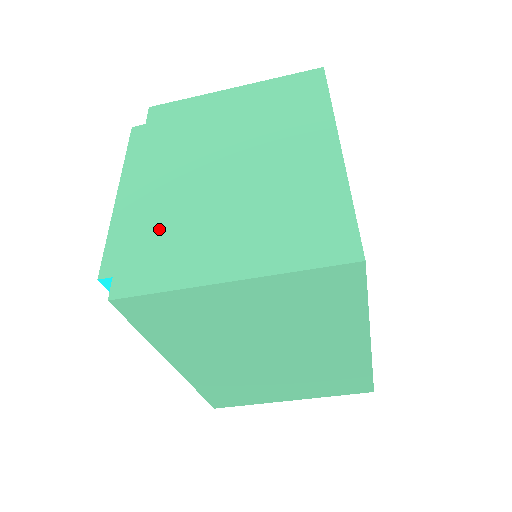
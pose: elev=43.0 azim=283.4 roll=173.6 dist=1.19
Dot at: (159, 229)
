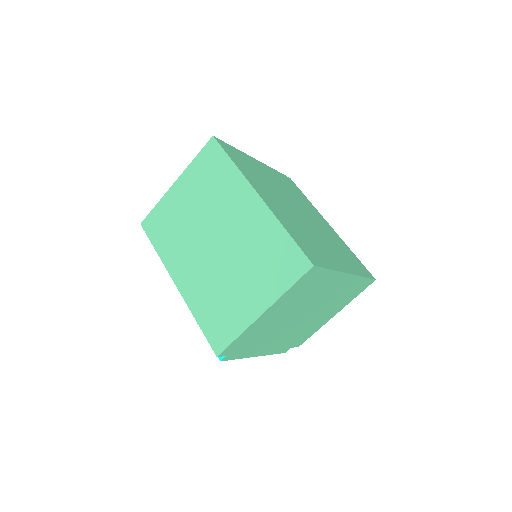
Dot at: occluded
